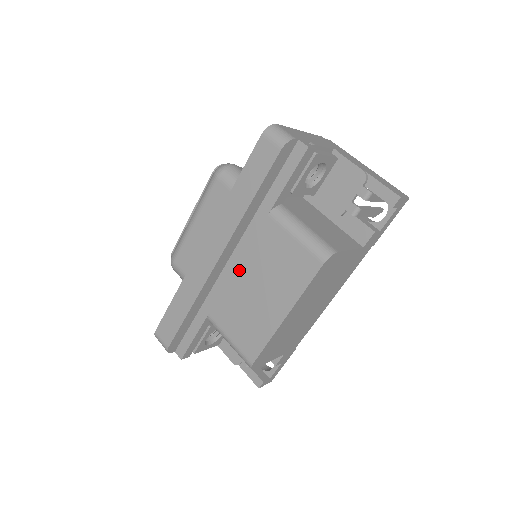
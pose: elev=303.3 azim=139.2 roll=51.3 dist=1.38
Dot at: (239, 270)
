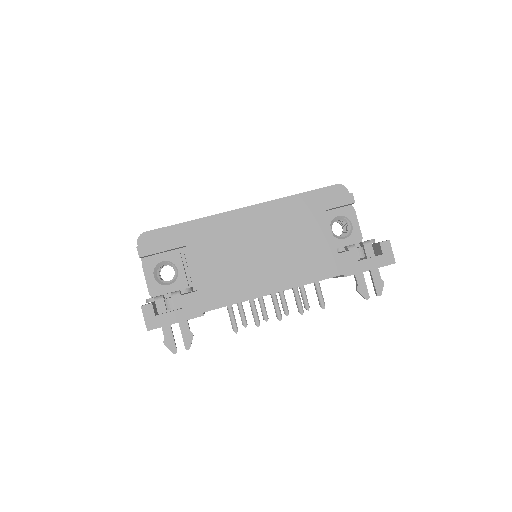
Dot at: occluded
